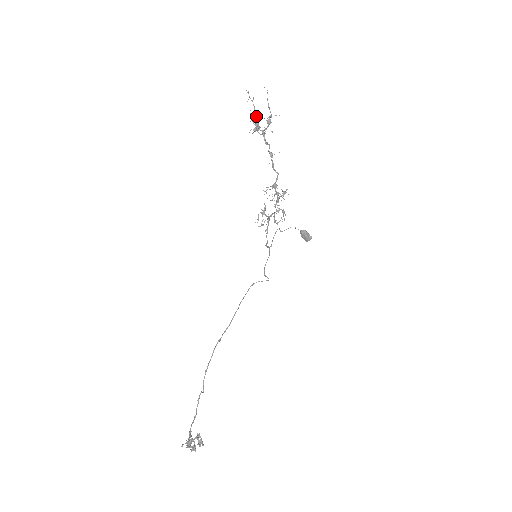
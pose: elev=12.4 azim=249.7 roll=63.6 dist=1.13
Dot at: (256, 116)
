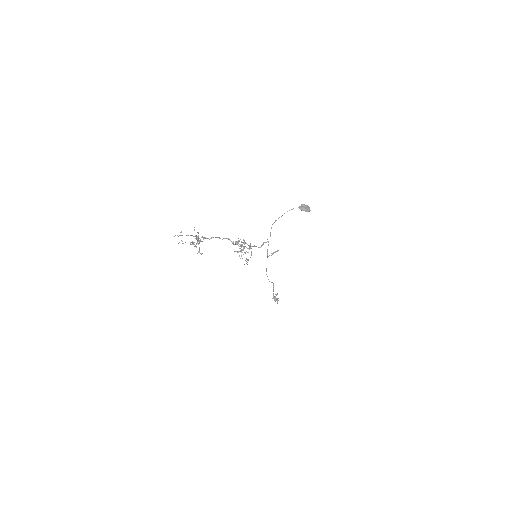
Dot at: occluded
